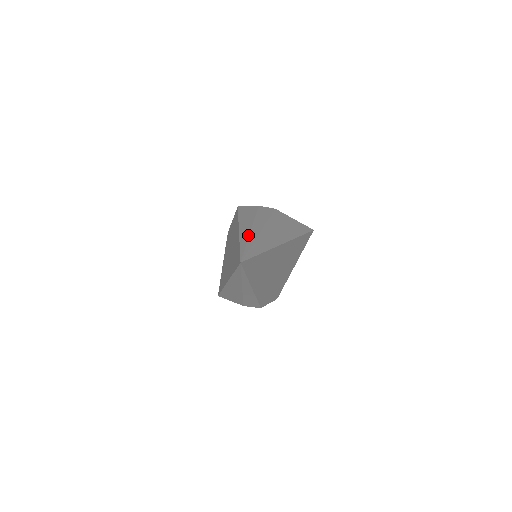
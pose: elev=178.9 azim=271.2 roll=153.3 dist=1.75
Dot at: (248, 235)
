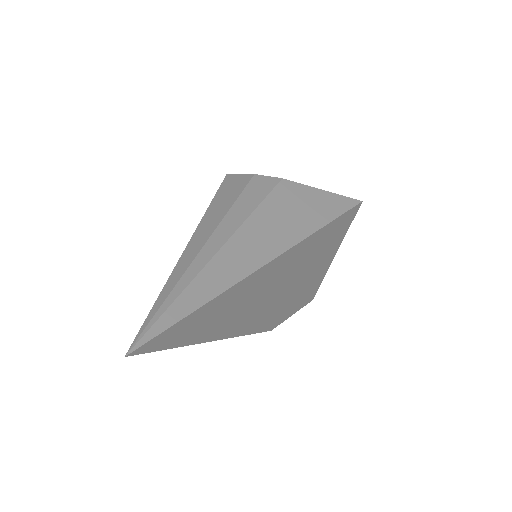
Dot at: (189, 263)
